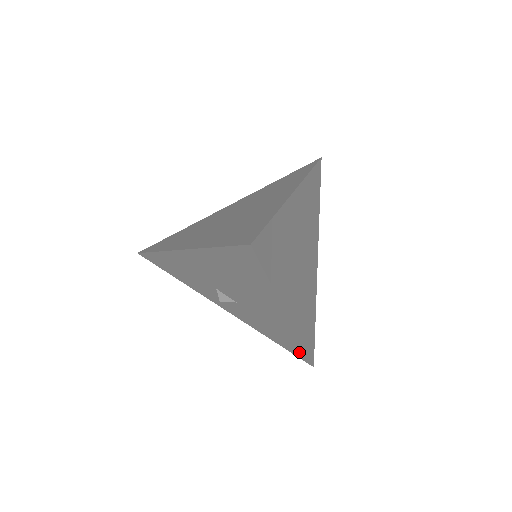
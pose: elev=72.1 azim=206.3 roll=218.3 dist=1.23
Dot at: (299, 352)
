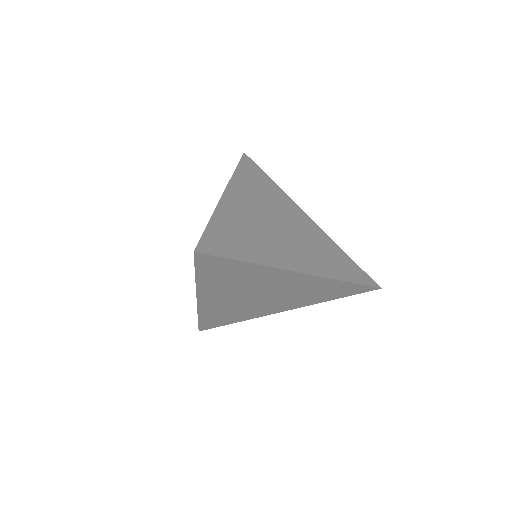
Dot at: occluded
